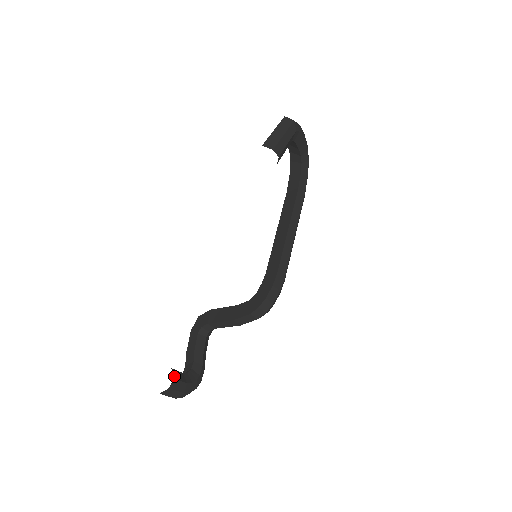
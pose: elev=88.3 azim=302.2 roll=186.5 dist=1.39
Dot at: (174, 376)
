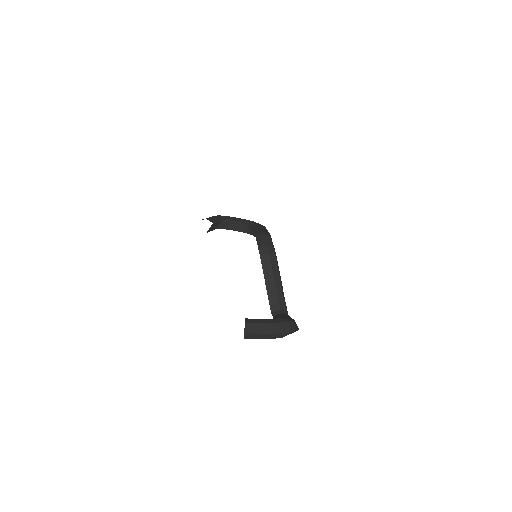
Dot at: occluded
